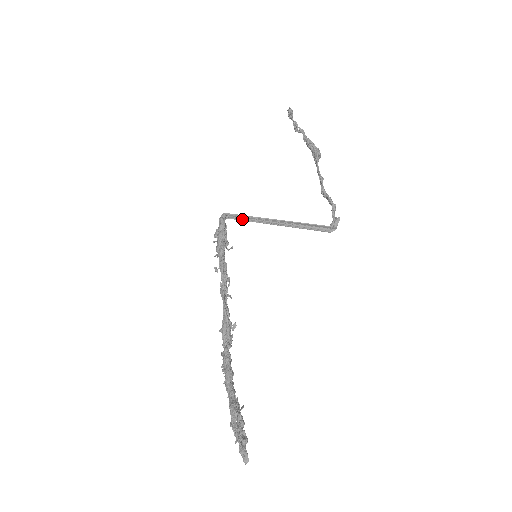
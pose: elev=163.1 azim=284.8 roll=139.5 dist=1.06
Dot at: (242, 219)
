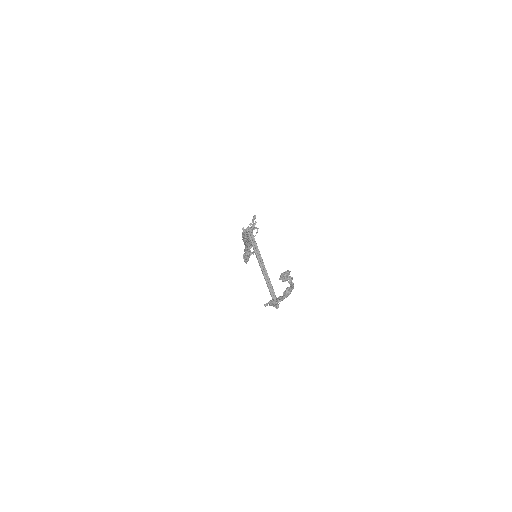
Dot at: (254, 243)
